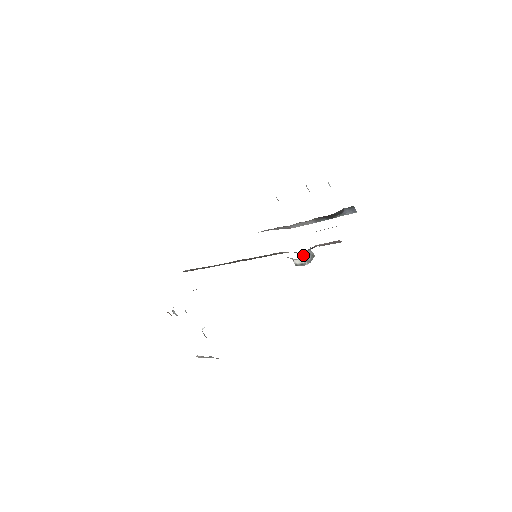
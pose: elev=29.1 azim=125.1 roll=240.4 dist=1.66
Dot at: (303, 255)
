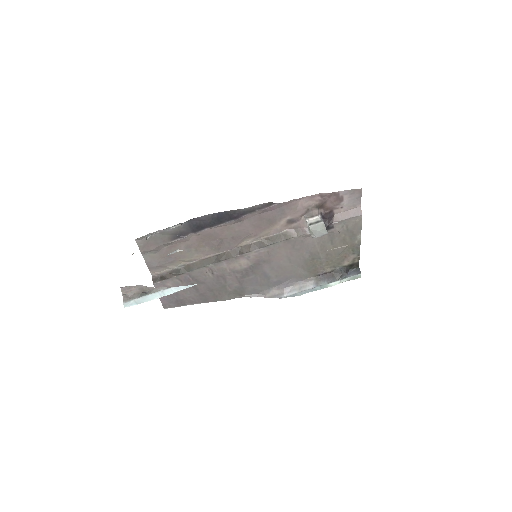
Dot at: (321, 218)
